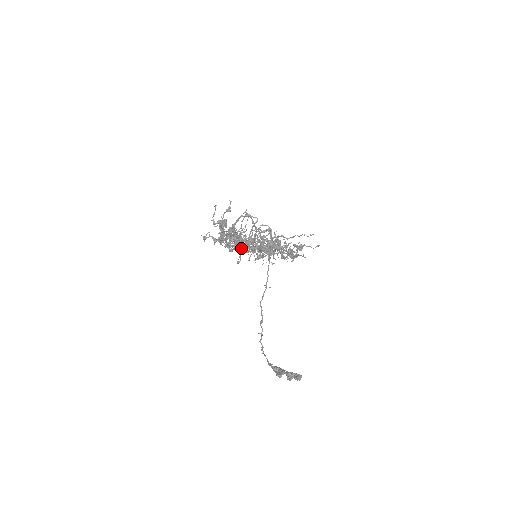
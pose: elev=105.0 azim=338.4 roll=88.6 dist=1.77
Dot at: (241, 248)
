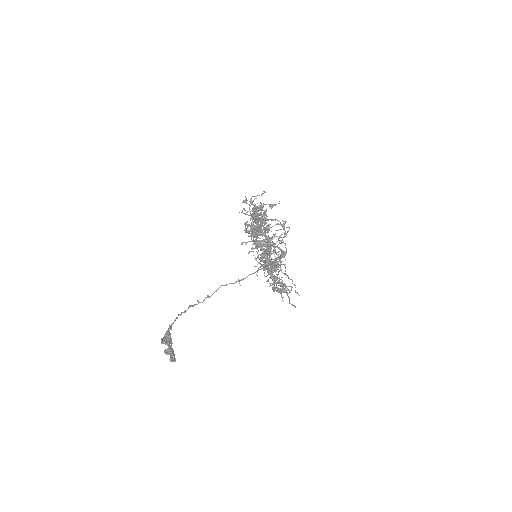
Dot at: occluded
